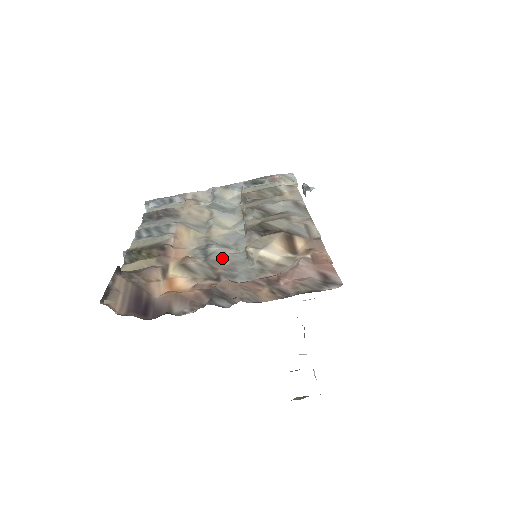
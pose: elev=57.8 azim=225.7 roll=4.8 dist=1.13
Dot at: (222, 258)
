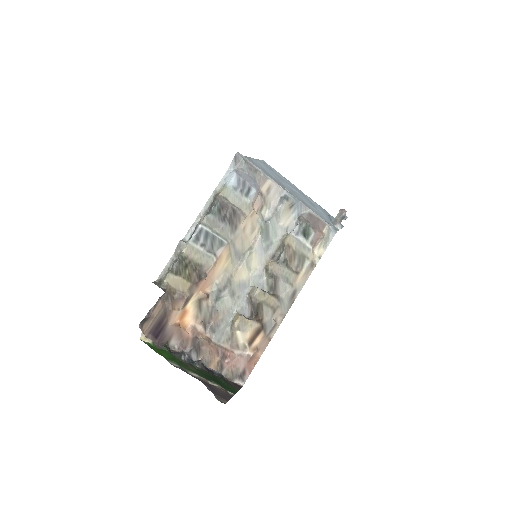
Dot at: (222, 310)
